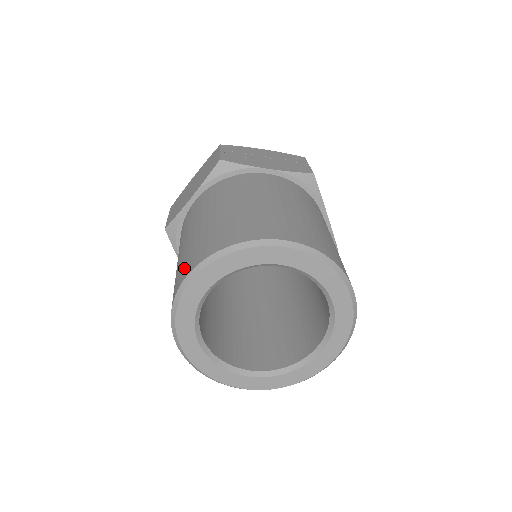
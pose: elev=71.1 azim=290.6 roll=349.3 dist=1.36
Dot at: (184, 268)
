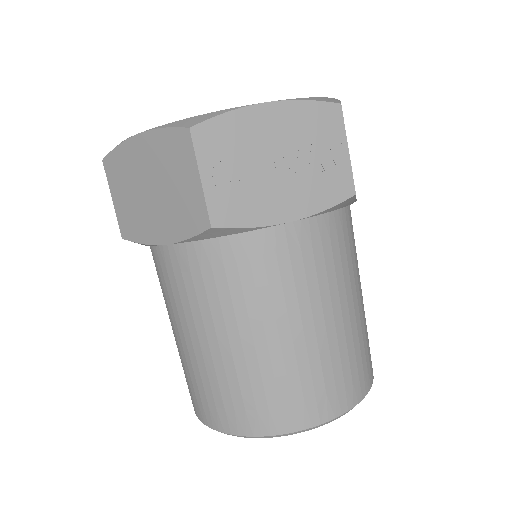
Dot at: (206, 407)
